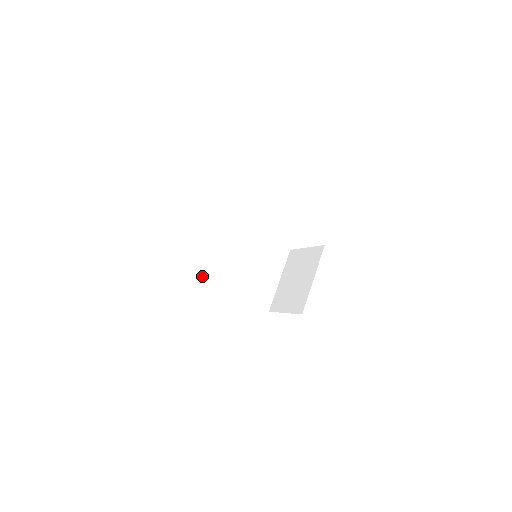
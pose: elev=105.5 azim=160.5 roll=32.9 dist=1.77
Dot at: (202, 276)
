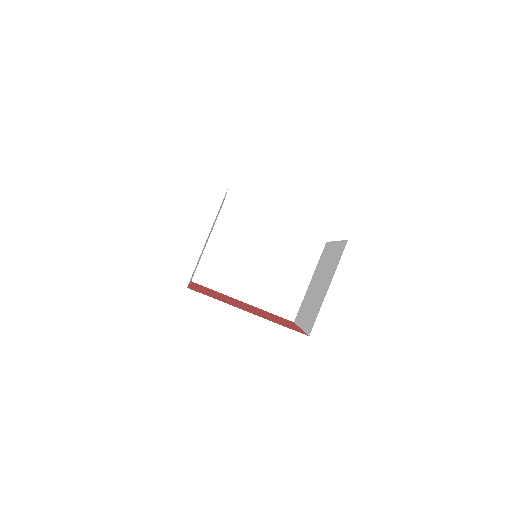
Dot at: (201, 279)
